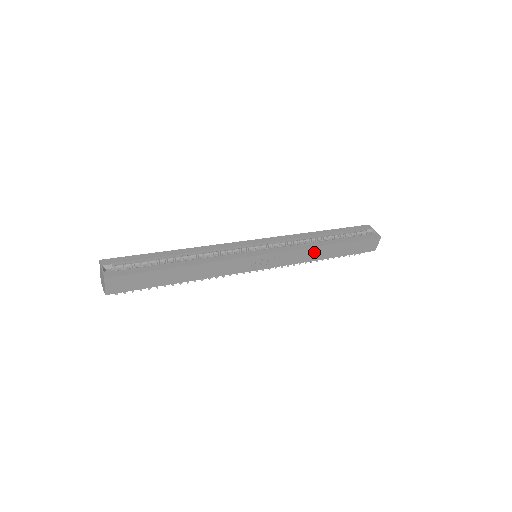
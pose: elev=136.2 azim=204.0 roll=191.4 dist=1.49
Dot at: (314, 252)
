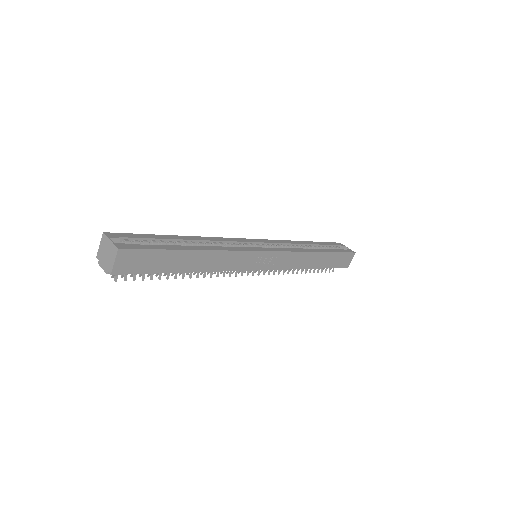
Dot at: (307, 258)
